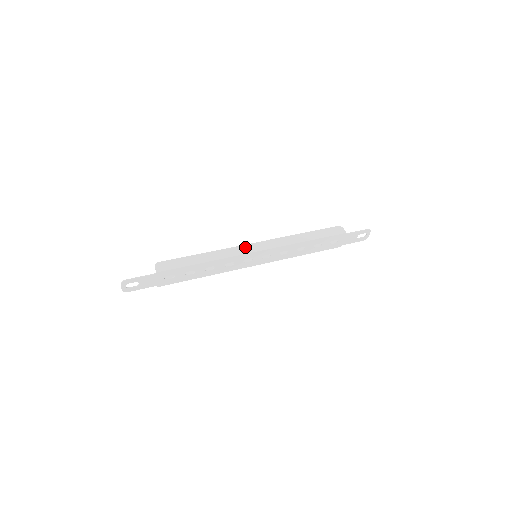
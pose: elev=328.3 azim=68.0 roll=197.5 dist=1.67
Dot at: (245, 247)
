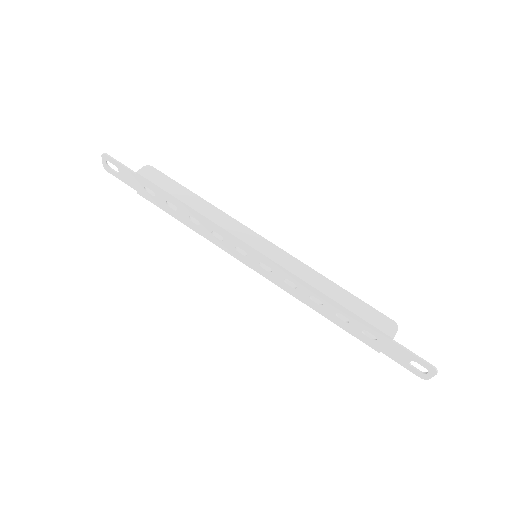
Dot at: (249, 233)
